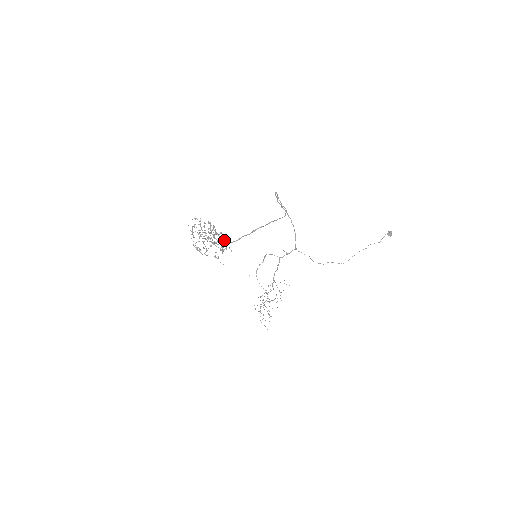
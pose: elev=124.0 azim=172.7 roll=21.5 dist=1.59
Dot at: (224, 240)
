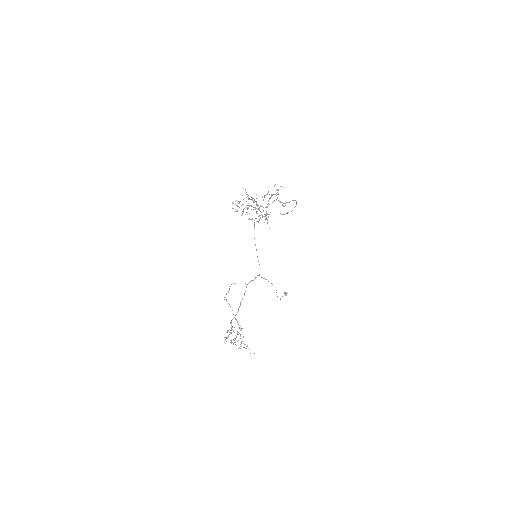
Dot at: occluded
